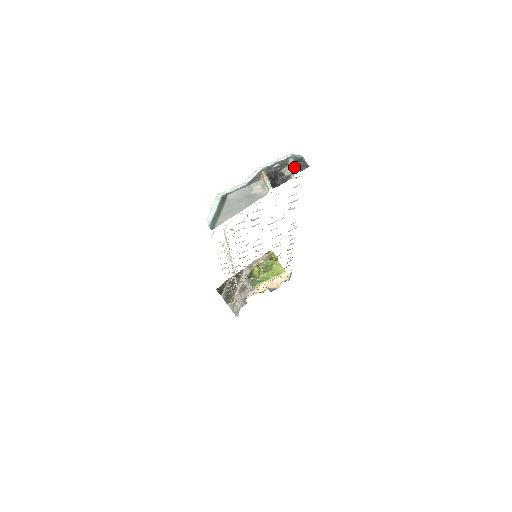
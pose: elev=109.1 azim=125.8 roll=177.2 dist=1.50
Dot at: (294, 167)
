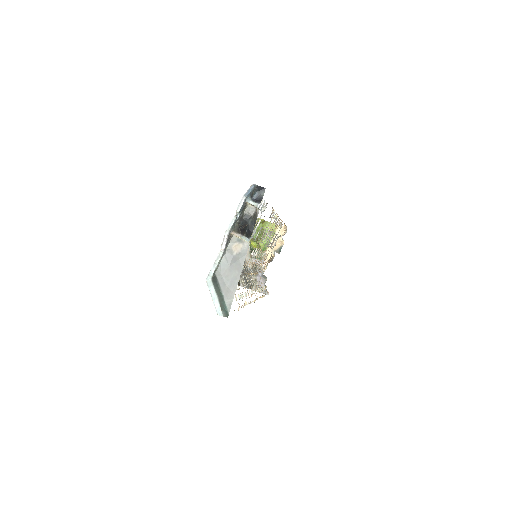
Dot at: (256, 206)
